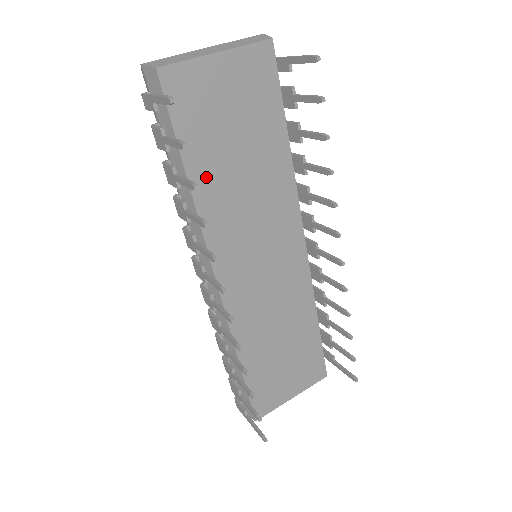
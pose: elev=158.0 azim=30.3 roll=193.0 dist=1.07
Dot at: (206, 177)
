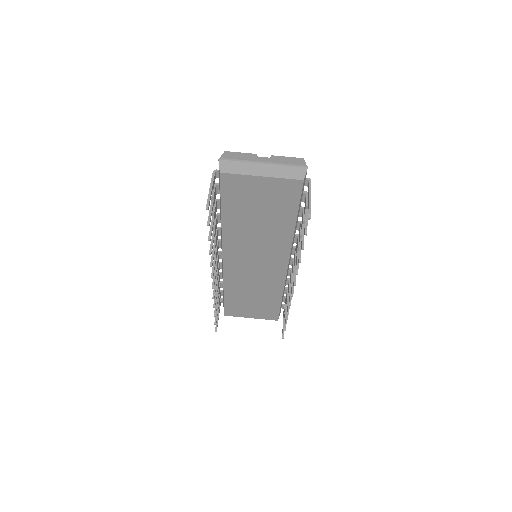
Dot at: (233, 221)
